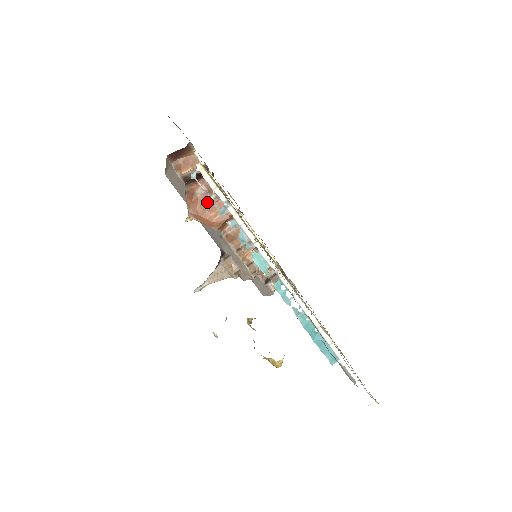
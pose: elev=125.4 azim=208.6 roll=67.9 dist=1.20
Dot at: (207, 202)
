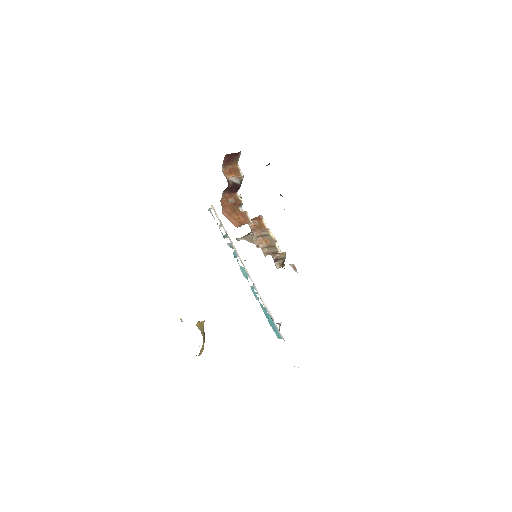
Dot at: (234, 209)
